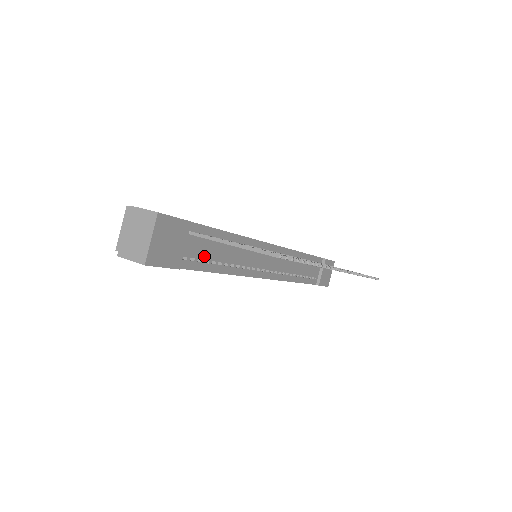
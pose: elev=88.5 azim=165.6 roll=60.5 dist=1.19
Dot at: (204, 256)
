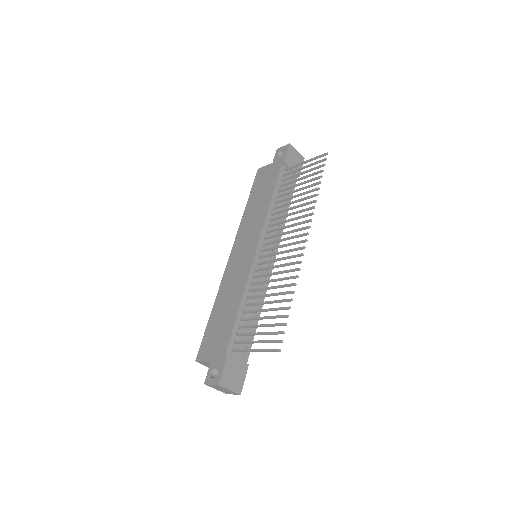
Dot at: (246, 336)
